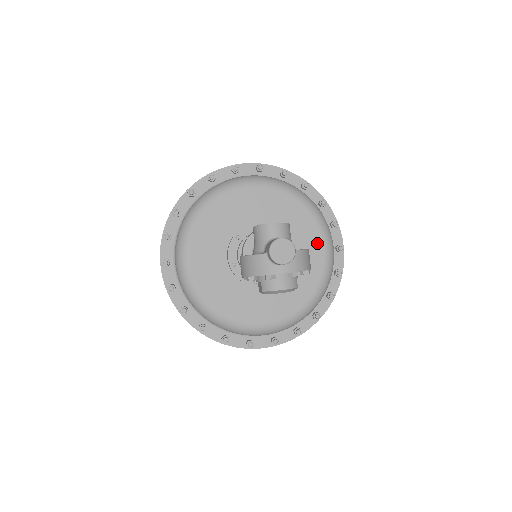
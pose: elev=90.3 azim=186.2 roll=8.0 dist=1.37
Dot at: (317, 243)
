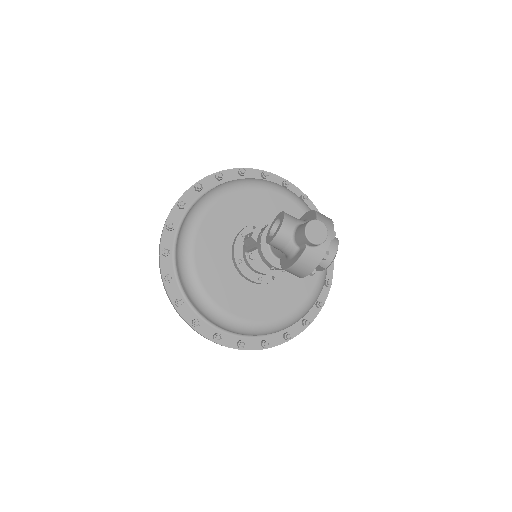
Dot at: (278, 199)
